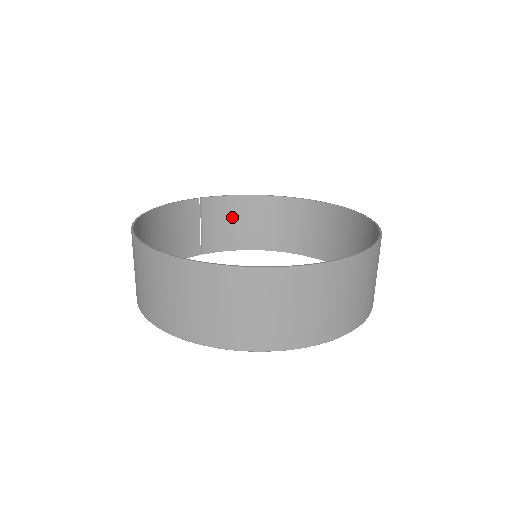
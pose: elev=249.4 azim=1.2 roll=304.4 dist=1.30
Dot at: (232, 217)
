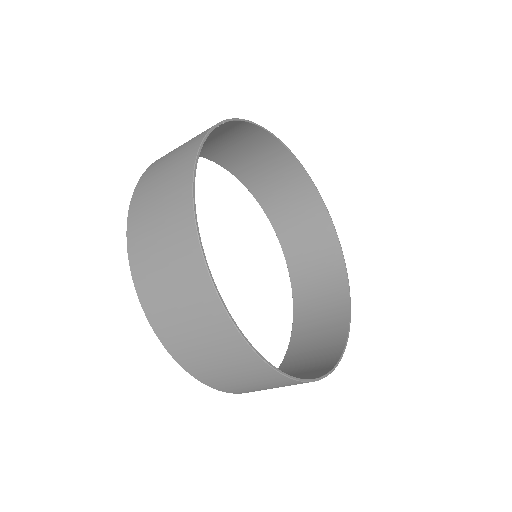
Dot at: (225, 135)
